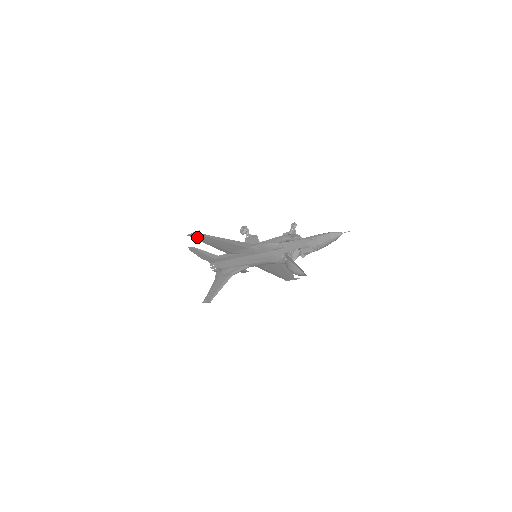
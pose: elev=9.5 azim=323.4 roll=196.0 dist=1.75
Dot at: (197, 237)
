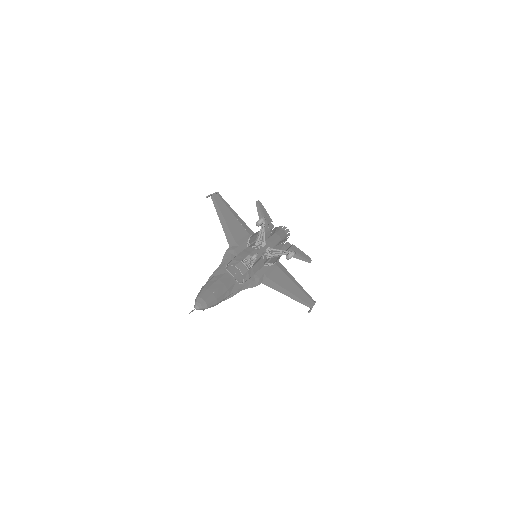
Dot at: (219, 199)
